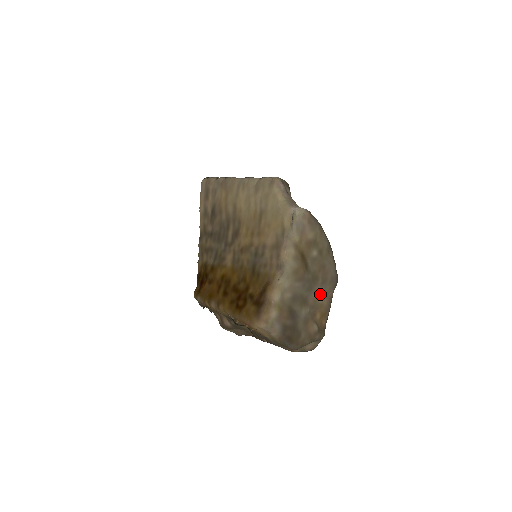
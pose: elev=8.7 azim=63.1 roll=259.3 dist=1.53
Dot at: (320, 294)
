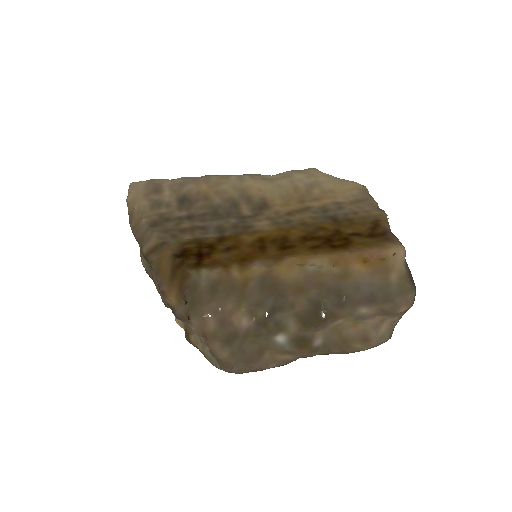
Dot at: occluded
